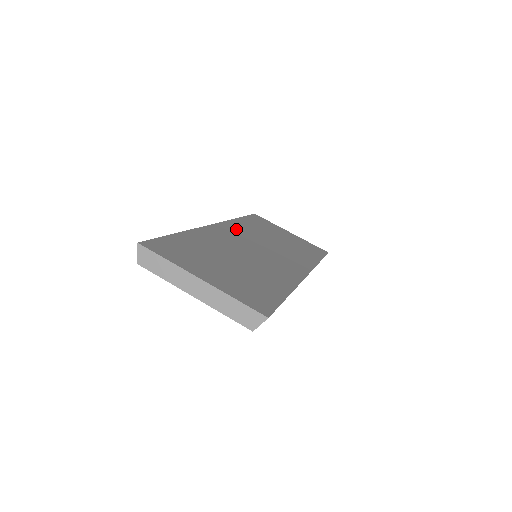
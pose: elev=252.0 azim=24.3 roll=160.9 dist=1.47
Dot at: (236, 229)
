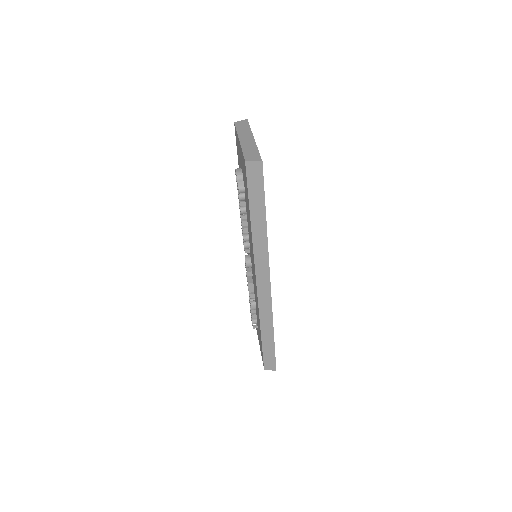
Dot at: occluded
